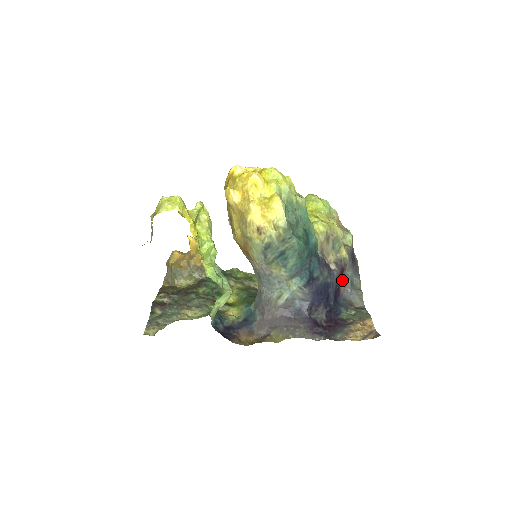
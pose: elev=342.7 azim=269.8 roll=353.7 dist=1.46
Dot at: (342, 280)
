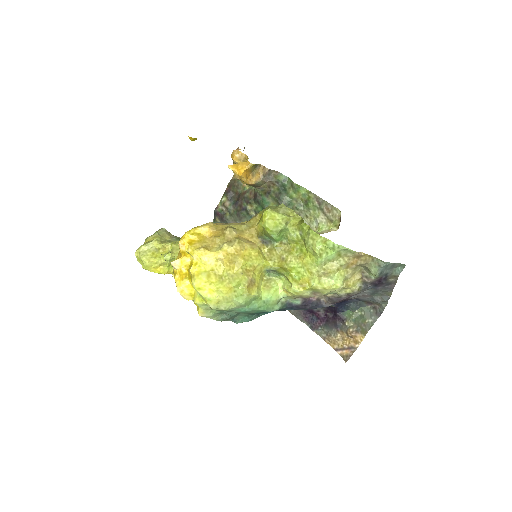
Dot at: (349, 298)
